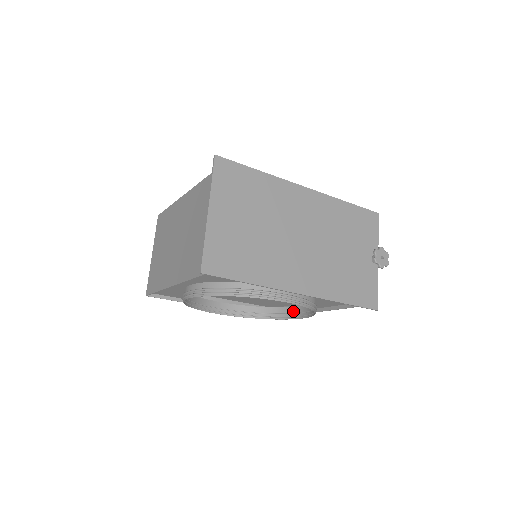
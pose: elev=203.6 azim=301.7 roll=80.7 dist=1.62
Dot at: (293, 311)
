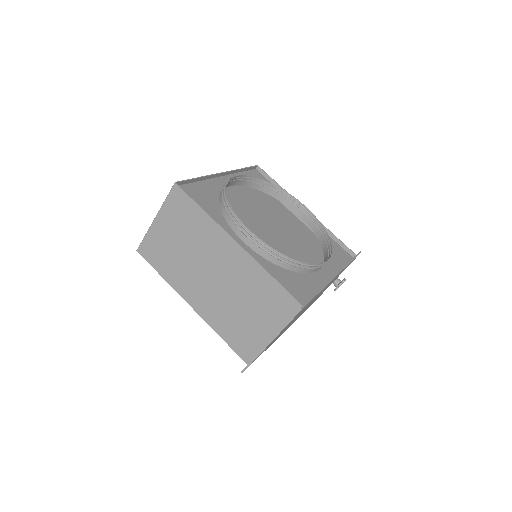
Dot at: occluded
